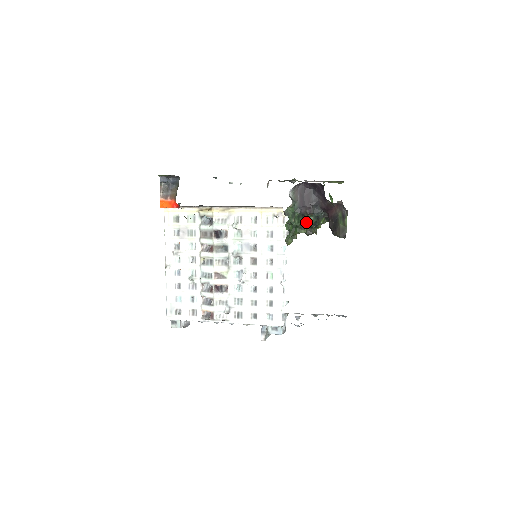
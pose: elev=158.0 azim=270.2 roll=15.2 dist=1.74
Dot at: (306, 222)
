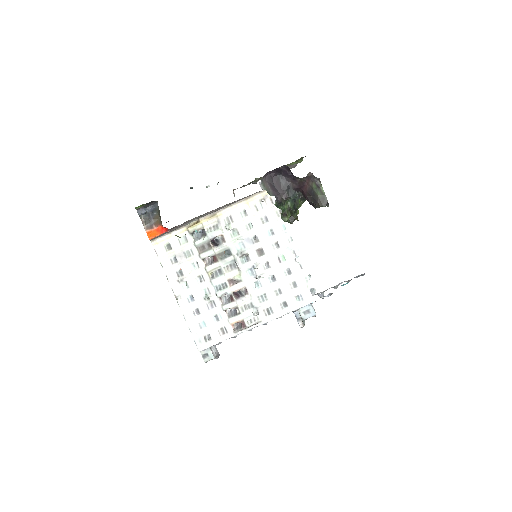
Dot at: (286, 209)
